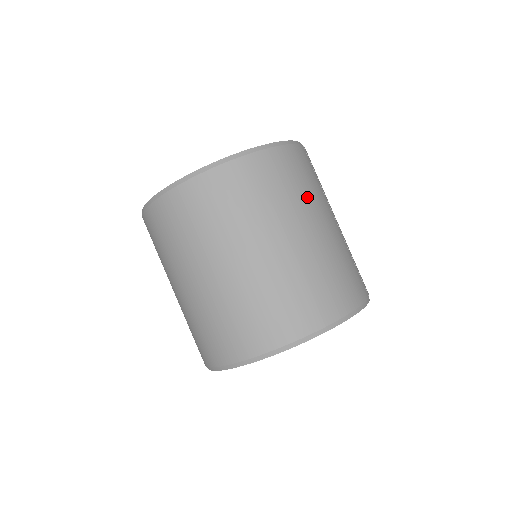
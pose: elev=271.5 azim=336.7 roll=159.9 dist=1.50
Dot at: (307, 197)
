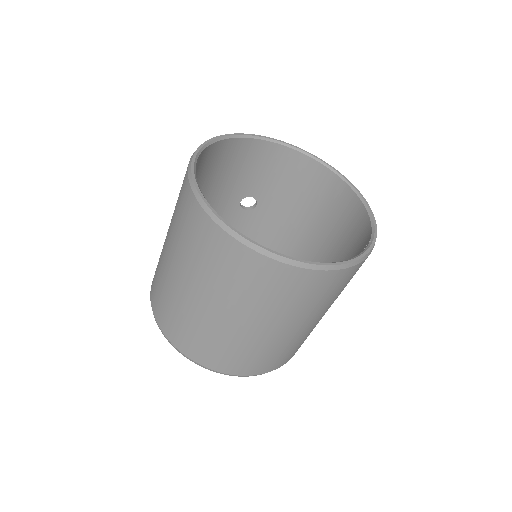
Dot at: (326, 304)
